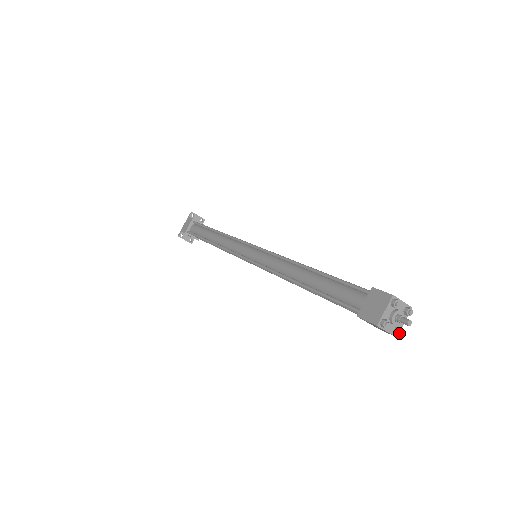
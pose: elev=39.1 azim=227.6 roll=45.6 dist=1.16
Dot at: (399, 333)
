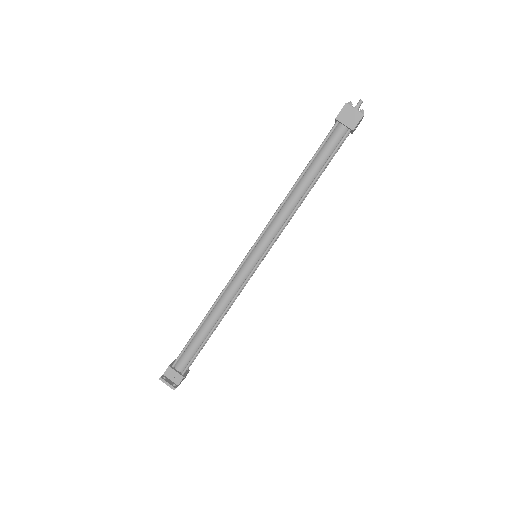
Dot at: (362, 109)
